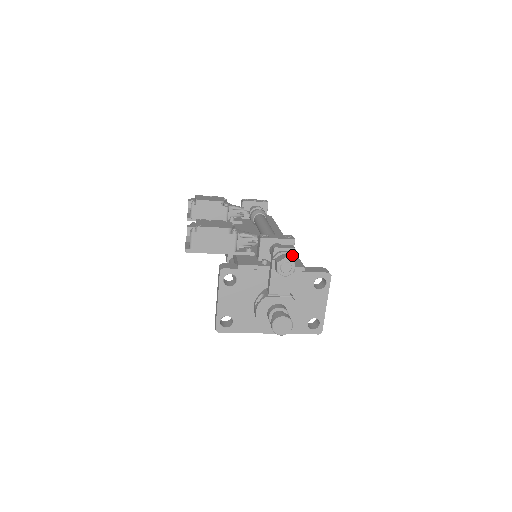
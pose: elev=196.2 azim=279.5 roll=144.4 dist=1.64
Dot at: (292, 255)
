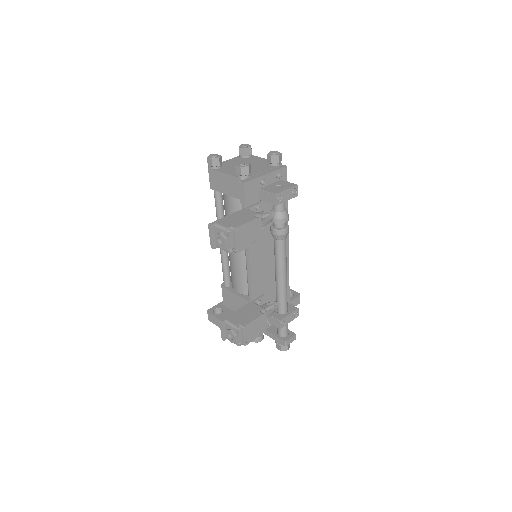
Dot at: occluded
